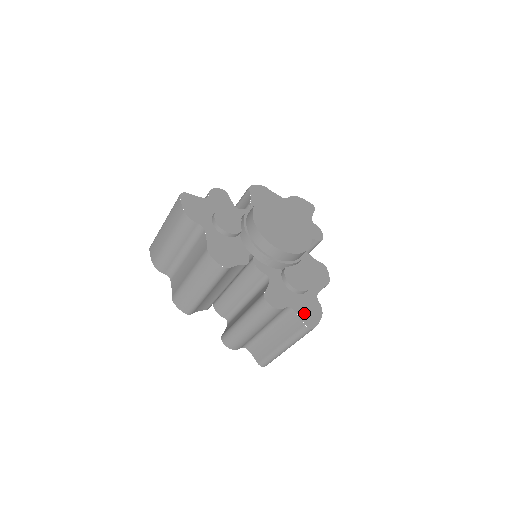
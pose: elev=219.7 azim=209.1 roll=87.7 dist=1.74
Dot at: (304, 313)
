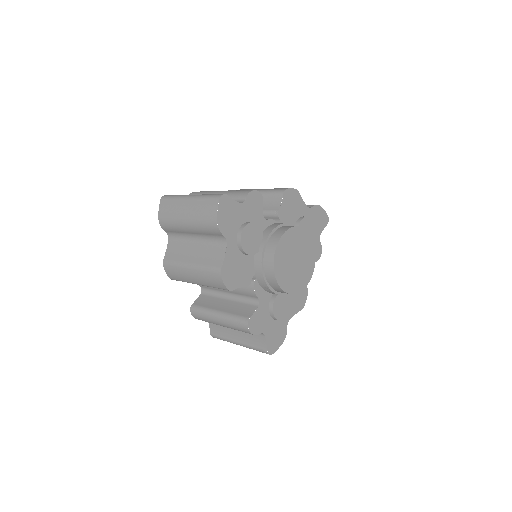
Dot at: (271, 339)
